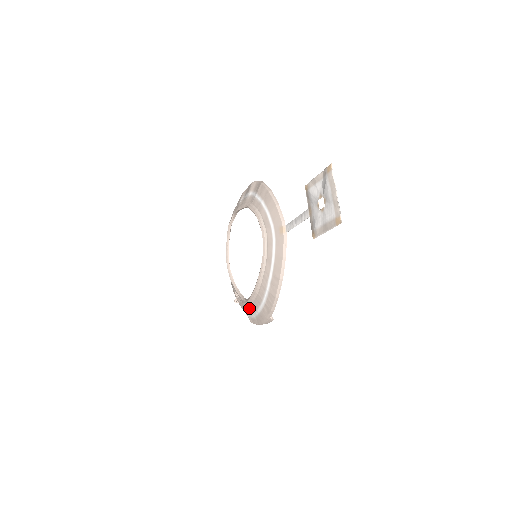
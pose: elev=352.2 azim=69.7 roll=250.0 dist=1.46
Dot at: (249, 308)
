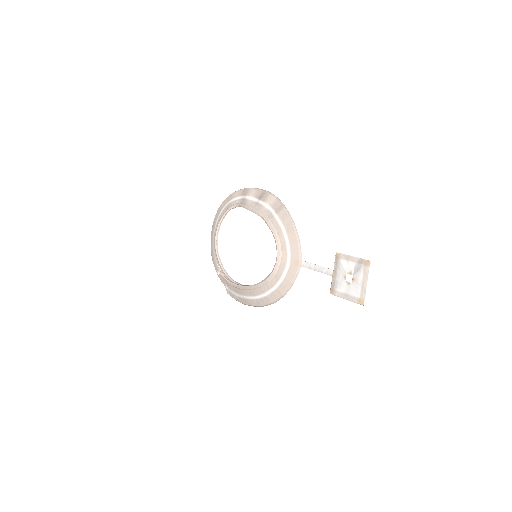
Dot at: (234, 288)
